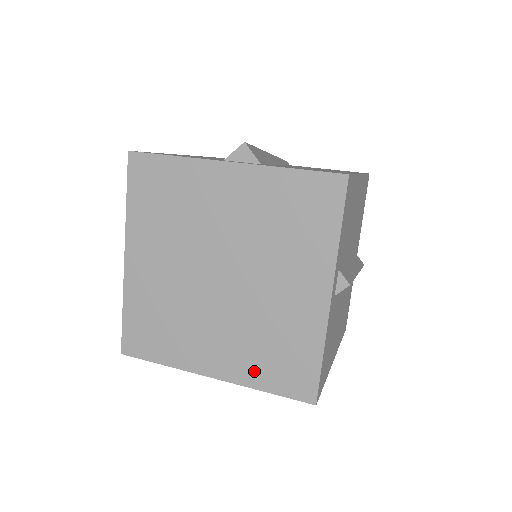
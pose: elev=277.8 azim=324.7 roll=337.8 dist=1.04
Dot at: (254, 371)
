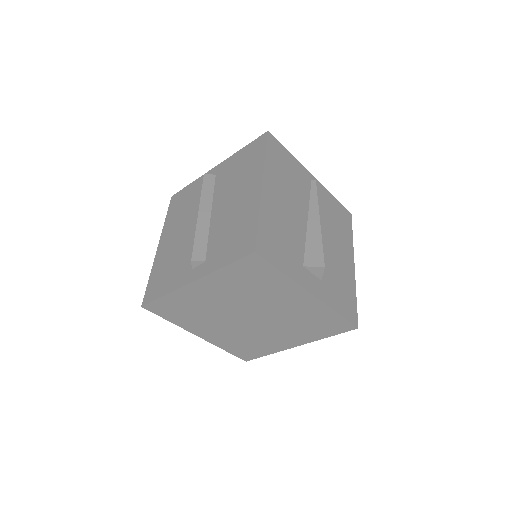
Dot at: (227, 345)
